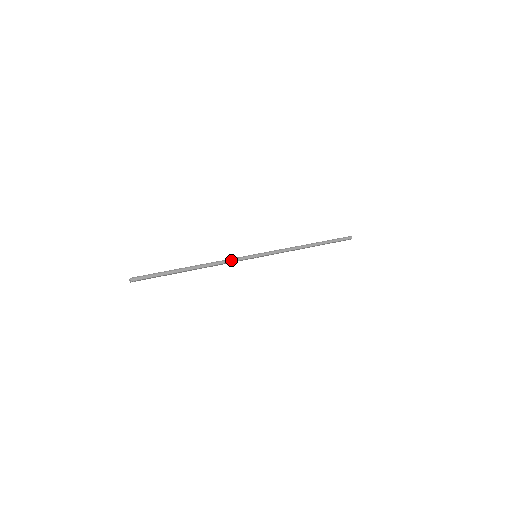
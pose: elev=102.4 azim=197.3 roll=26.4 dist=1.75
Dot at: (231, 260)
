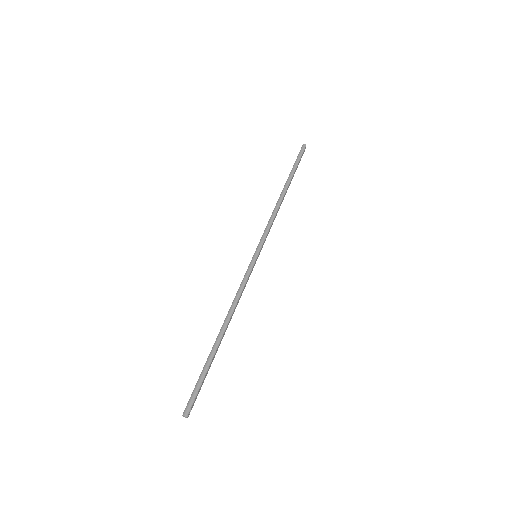
Dot at: (242, 286)
